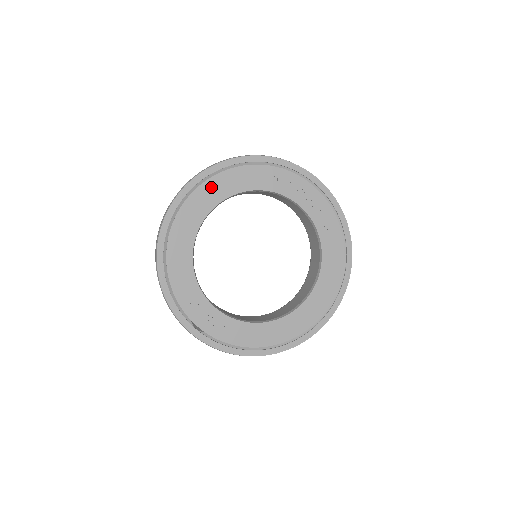
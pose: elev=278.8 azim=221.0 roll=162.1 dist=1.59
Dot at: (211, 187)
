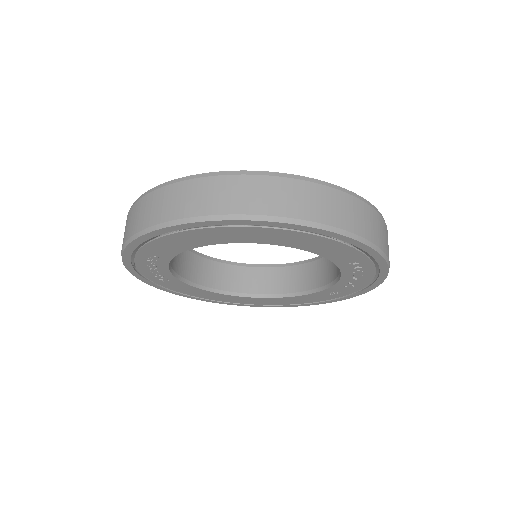
Dot at: (289, 235)
